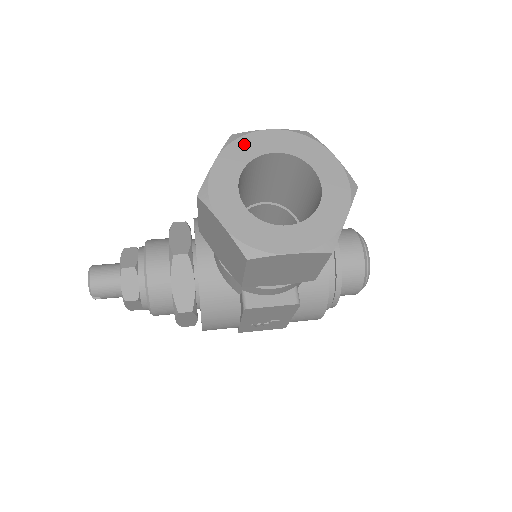
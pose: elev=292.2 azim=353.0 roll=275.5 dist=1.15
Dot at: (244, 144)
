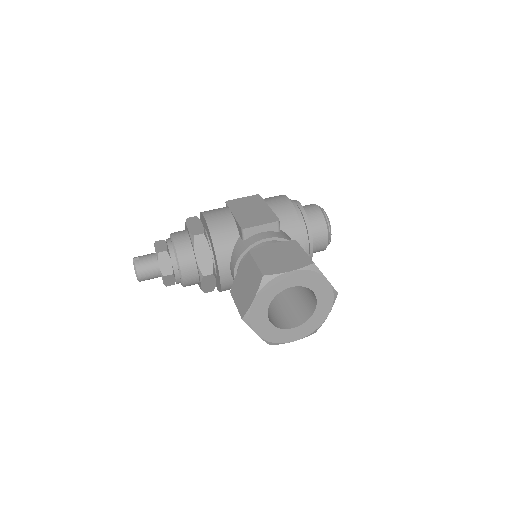
Dot at: (272, 286)
